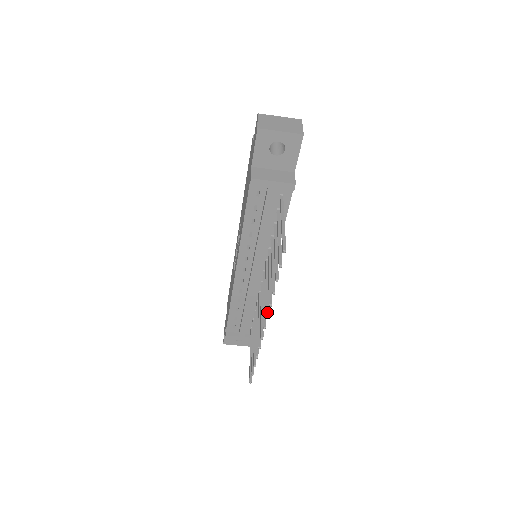
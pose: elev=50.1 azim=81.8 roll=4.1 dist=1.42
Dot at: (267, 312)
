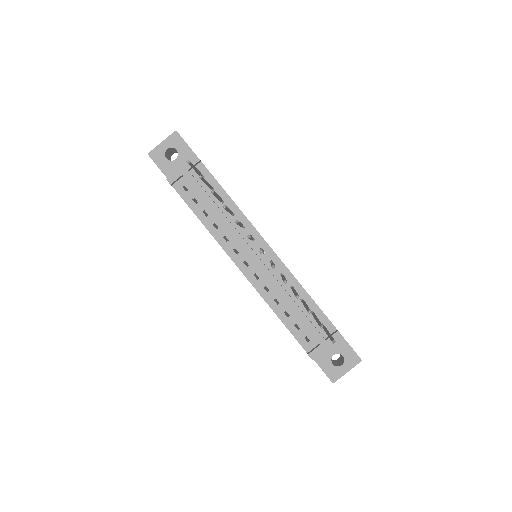
Dot at: (247, 236)
